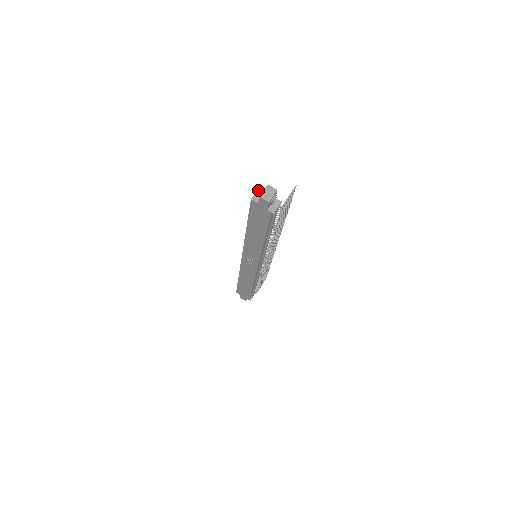
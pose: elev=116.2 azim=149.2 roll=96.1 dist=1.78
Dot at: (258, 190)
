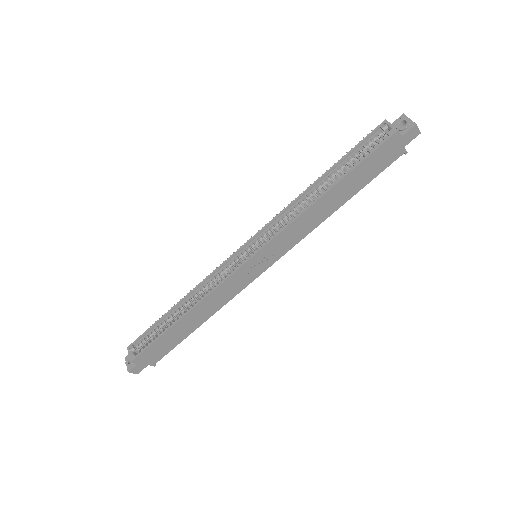
Dot at: (389, 122)
